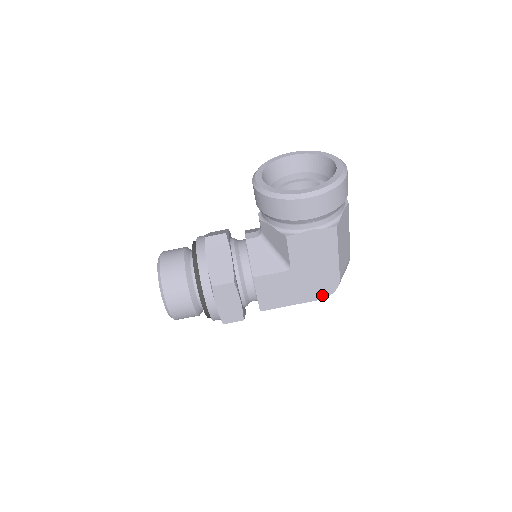
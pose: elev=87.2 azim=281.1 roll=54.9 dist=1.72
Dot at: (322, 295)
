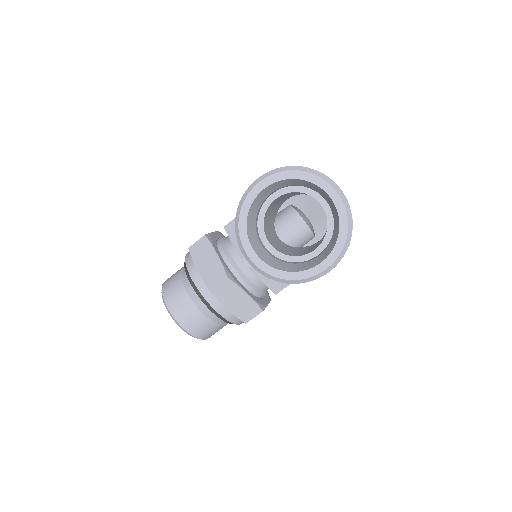
Dot at: occluded
